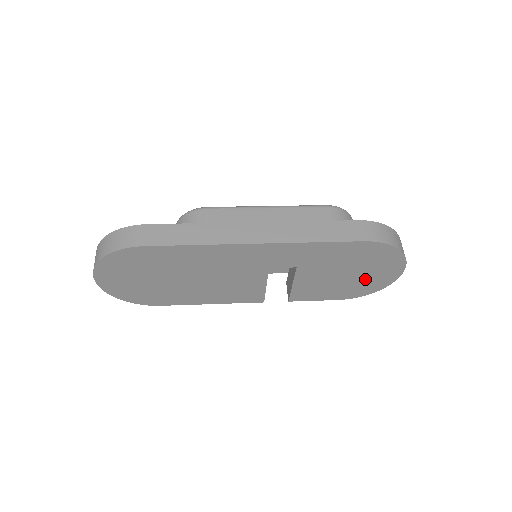
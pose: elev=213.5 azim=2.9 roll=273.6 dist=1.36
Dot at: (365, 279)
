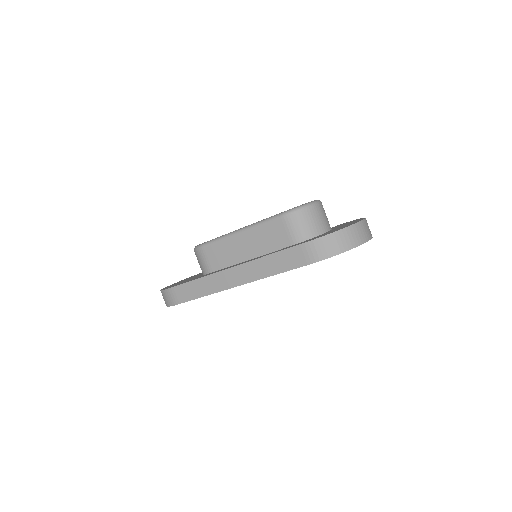
Dot at: occluded
